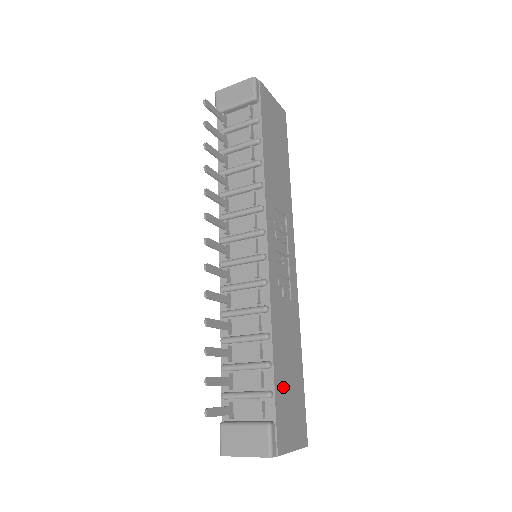
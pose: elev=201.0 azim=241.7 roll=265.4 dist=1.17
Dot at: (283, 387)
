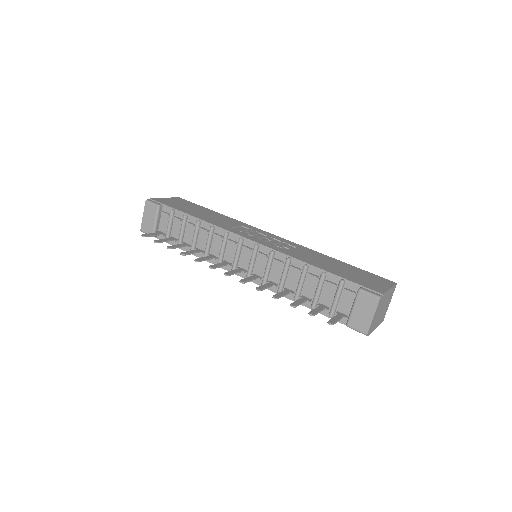
Dot at: (344, 274)
